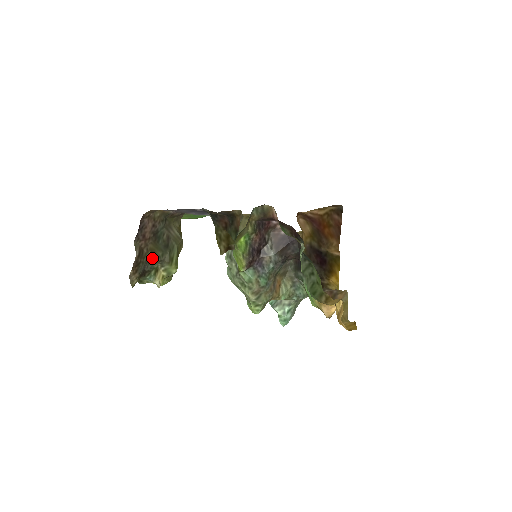
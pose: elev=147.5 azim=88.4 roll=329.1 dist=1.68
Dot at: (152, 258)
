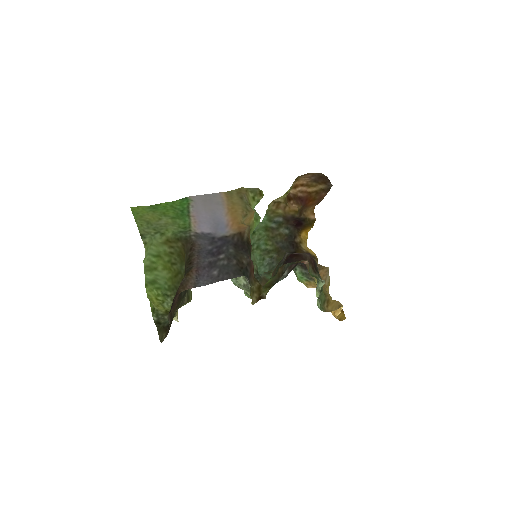
Dot at: occluded
